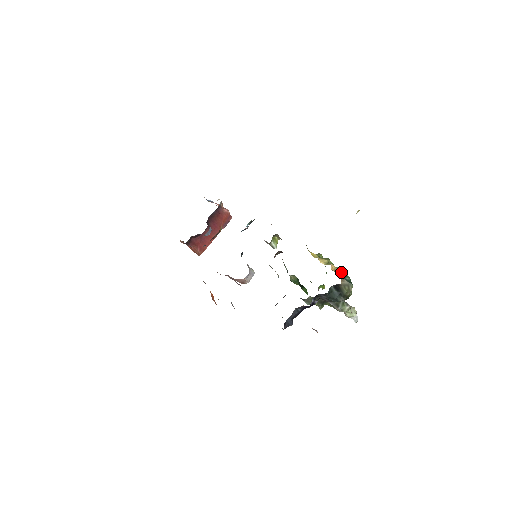
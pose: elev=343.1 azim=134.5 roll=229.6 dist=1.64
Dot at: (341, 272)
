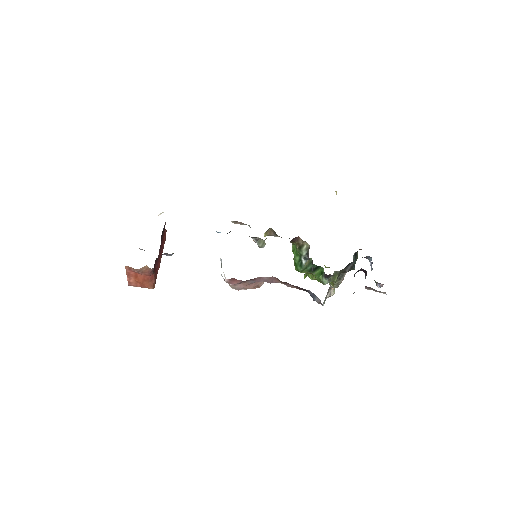
Dot at: occluded
